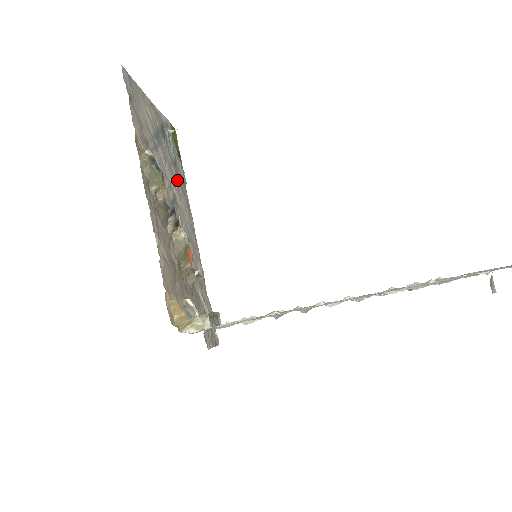
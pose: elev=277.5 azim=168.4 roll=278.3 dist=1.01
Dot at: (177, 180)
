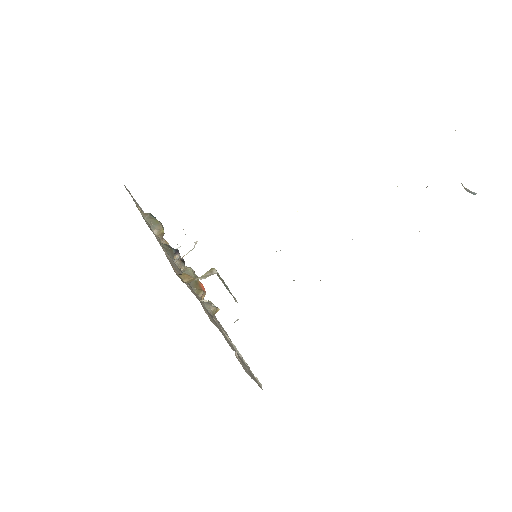
Dot at: occluded
